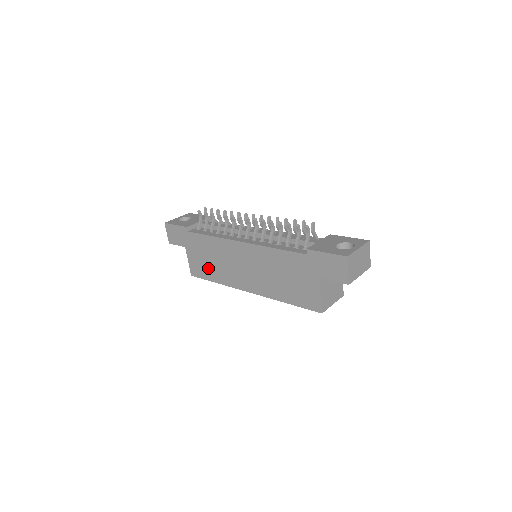
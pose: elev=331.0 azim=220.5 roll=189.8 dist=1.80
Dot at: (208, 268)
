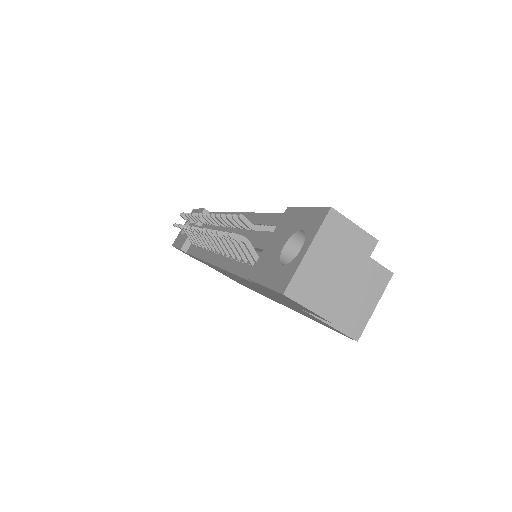
Dot at: occluded
